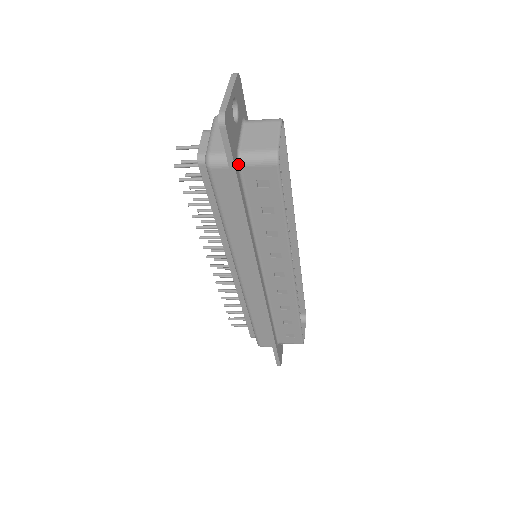
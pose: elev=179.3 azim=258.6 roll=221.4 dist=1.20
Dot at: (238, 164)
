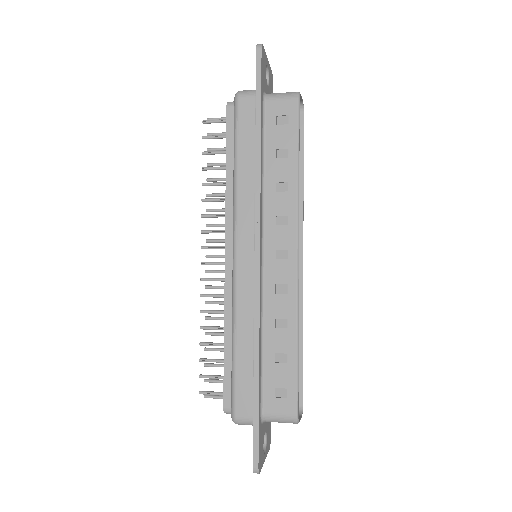
Dot at: (263, 98)
